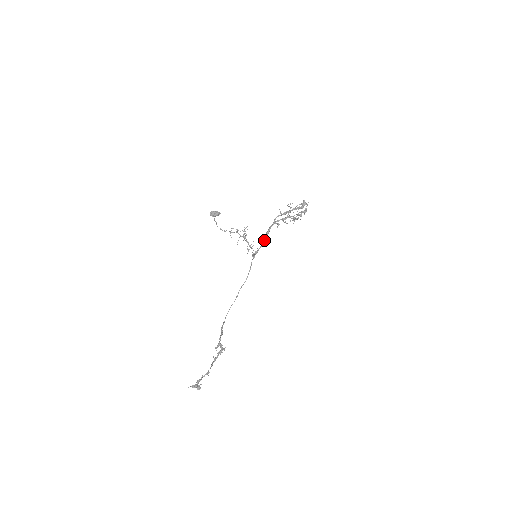
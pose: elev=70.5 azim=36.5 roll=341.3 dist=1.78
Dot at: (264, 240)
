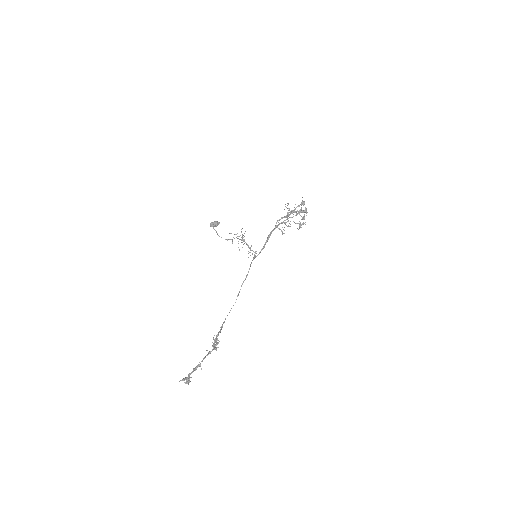
Dot at: (265, 242)
